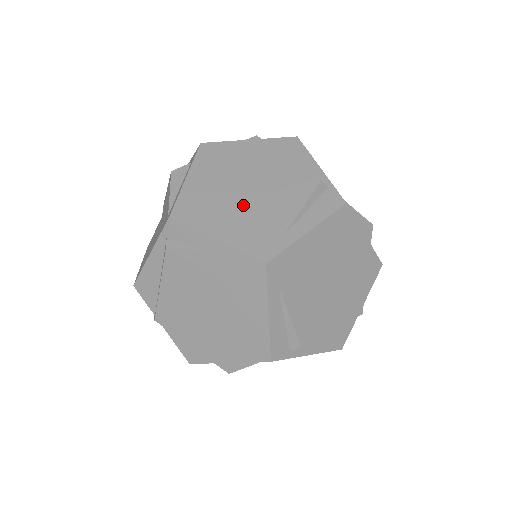
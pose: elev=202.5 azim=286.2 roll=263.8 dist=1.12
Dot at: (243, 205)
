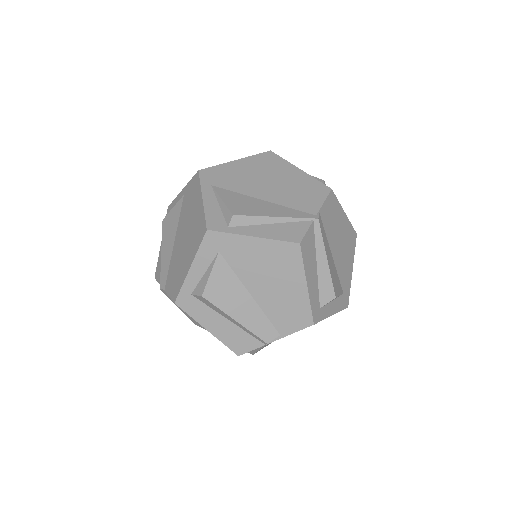
Dot at: occluded
